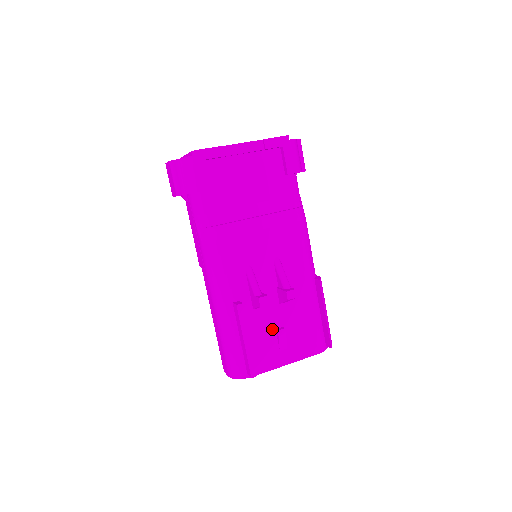
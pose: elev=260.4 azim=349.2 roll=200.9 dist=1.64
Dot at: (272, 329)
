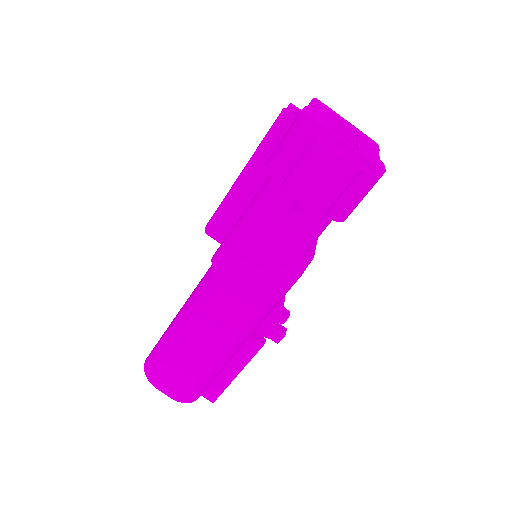
Dot at: occluded
